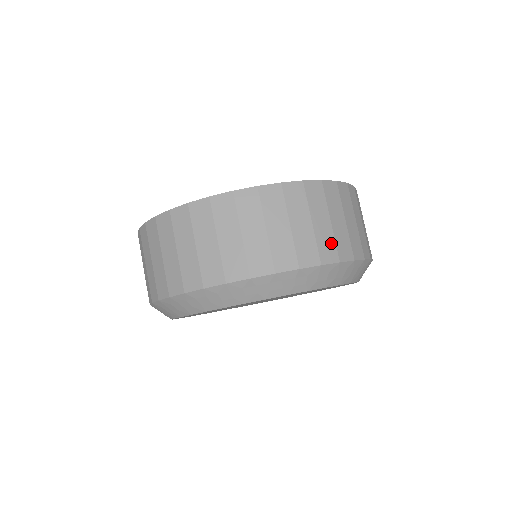
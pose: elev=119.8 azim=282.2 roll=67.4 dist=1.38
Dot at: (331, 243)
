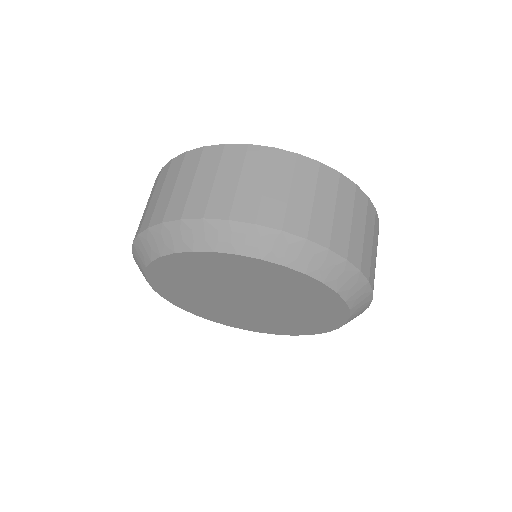
Dot at: (327, 227)
